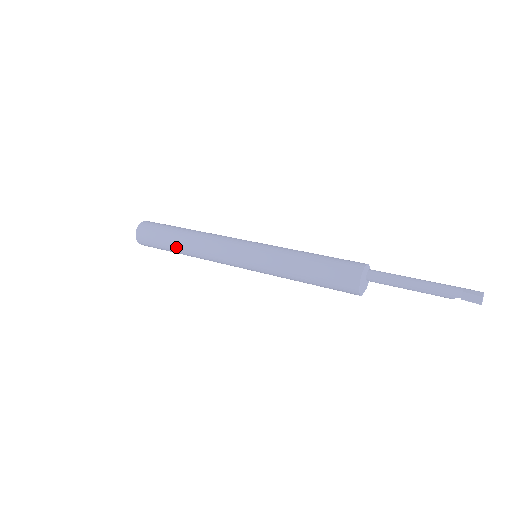
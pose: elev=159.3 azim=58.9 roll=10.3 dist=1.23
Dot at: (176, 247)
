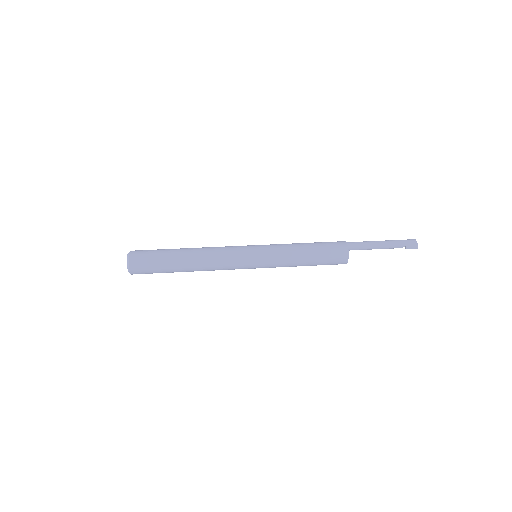
Dot at: (181, 270)
